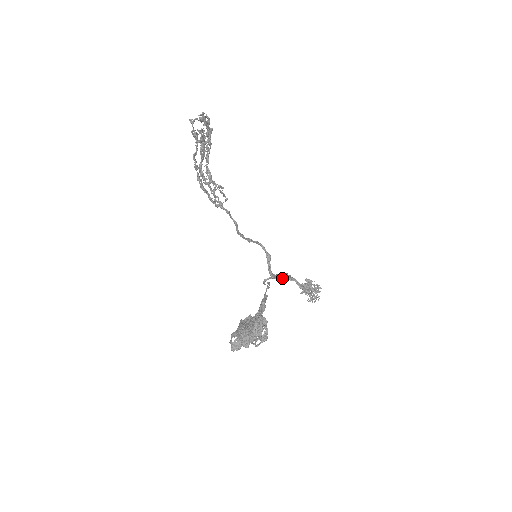
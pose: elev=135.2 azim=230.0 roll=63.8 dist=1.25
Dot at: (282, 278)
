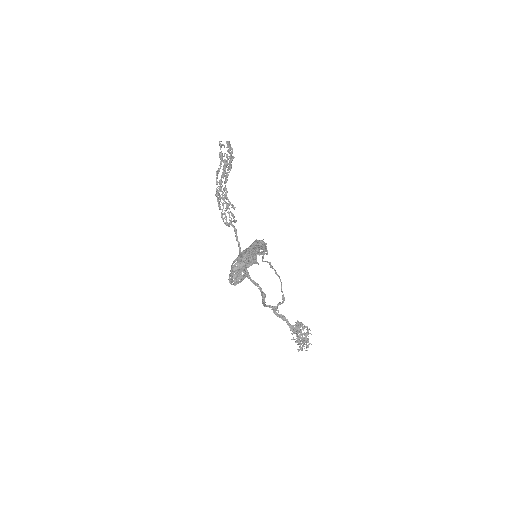
Dot at: (275, 307)
